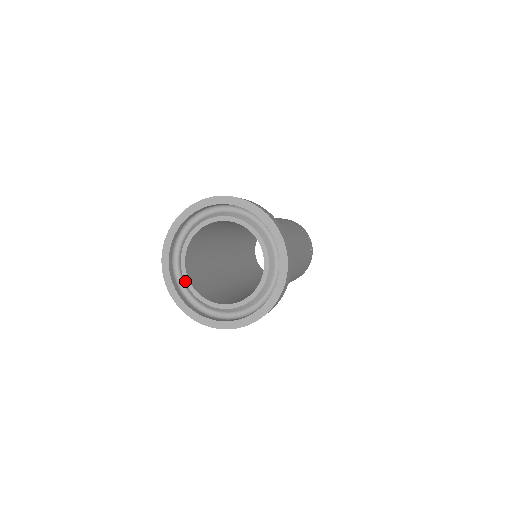
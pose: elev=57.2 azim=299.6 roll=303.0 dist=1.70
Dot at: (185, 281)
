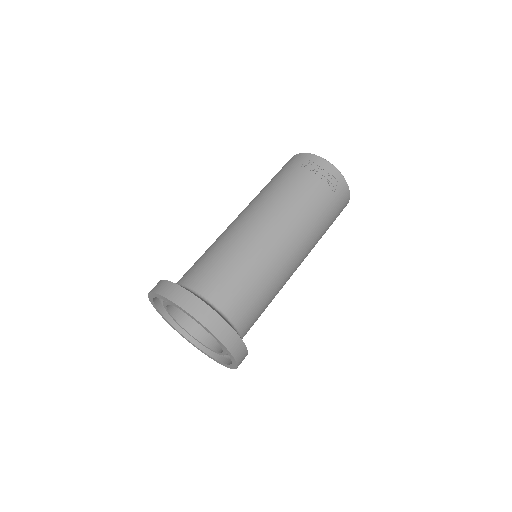
Dot at: occluded
